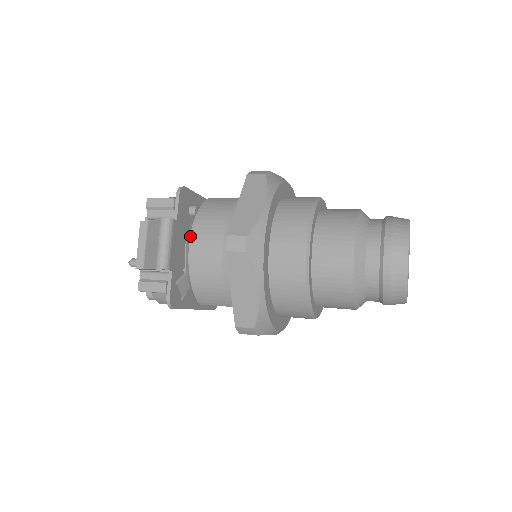
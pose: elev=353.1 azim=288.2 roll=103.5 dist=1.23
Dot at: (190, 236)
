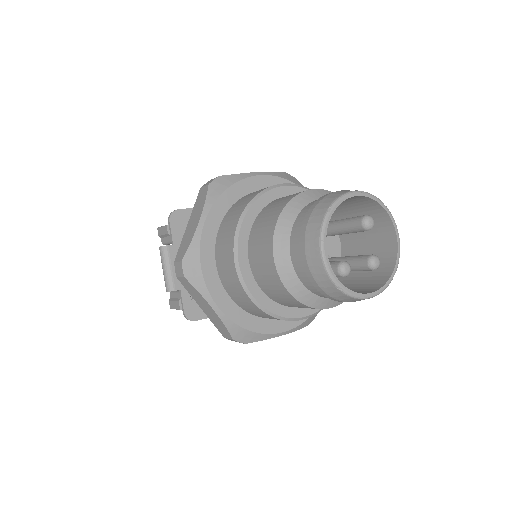
Dot at: occluded
